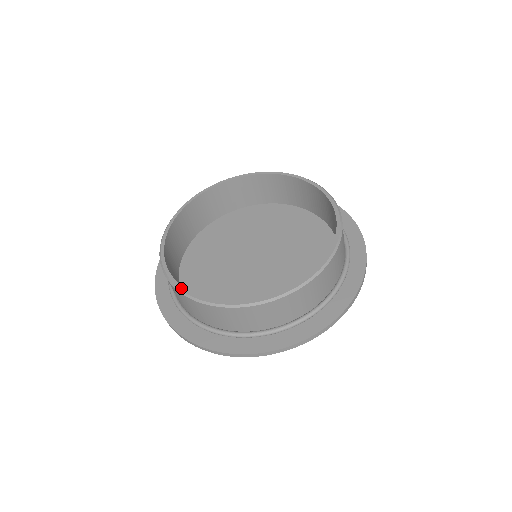
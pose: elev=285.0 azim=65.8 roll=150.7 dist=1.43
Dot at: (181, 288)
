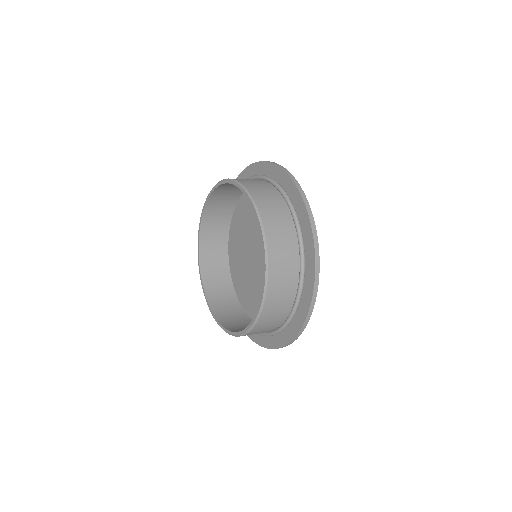
Dot at: (218, 324)
